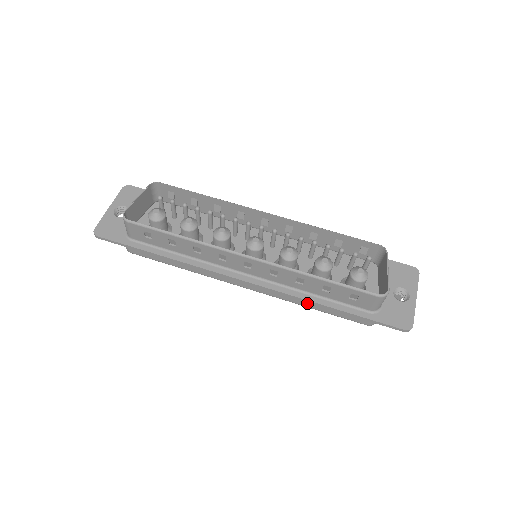
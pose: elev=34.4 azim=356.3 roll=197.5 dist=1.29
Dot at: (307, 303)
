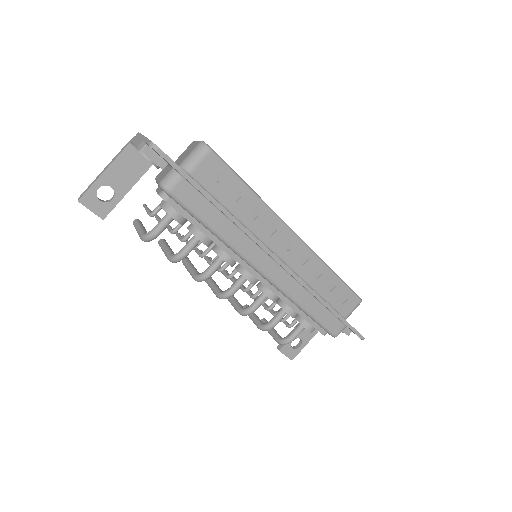
Dot at: (308, 303)
